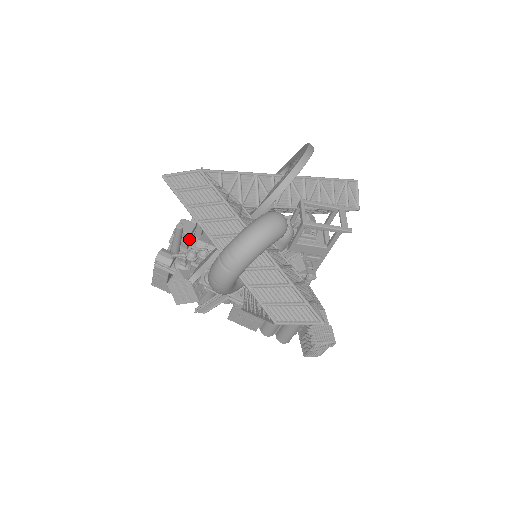
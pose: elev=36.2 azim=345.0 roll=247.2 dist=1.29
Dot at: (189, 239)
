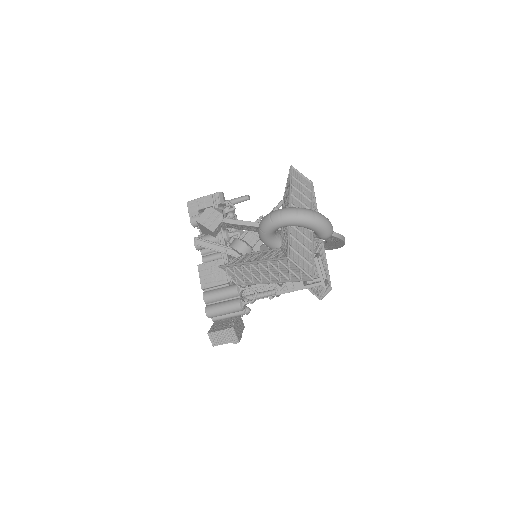
Dot at: occluded
